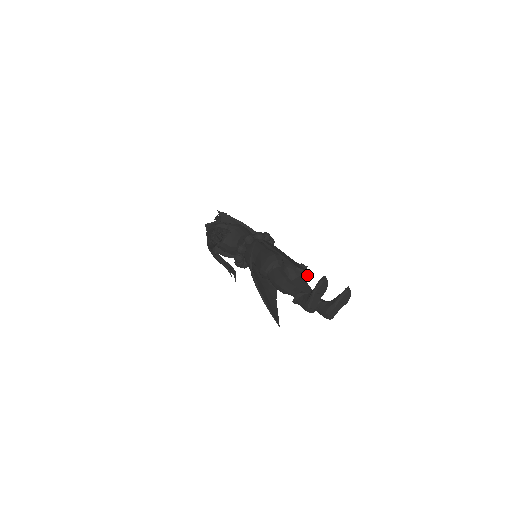
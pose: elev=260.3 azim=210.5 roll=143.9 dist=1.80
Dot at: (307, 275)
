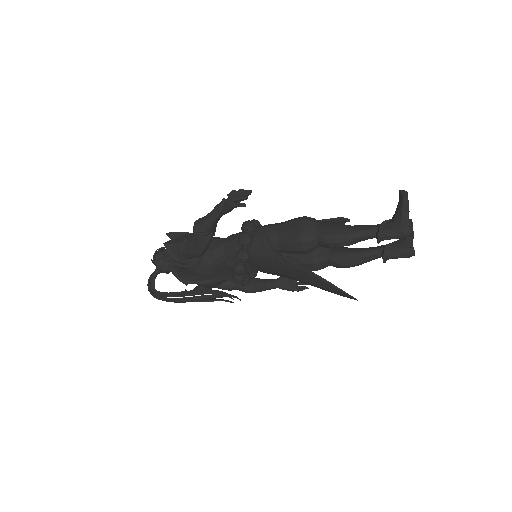
Dot at: (302, 283)
